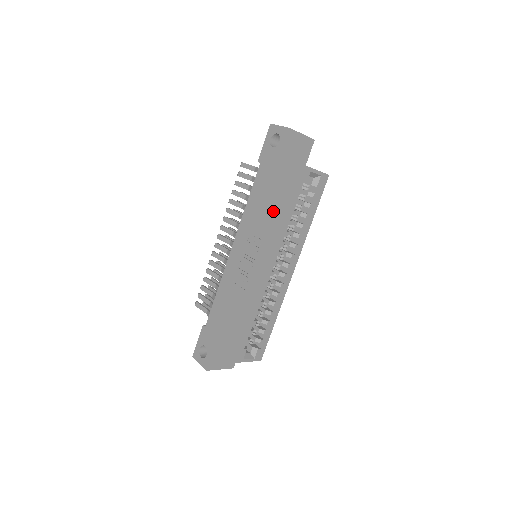
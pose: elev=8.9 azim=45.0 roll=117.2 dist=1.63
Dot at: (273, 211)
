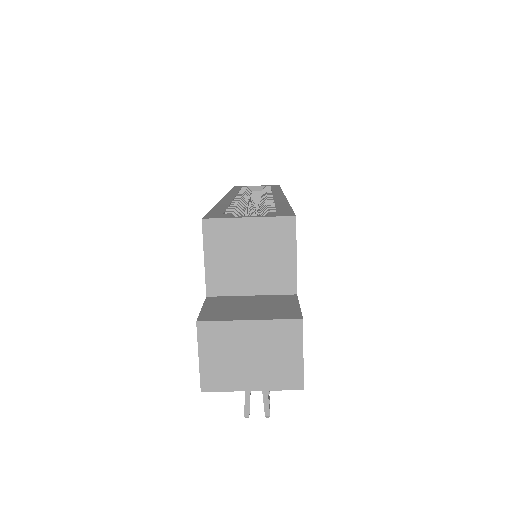
Dot at: occluded
